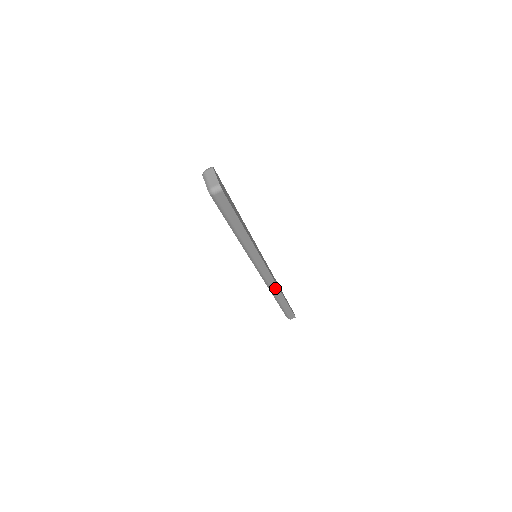
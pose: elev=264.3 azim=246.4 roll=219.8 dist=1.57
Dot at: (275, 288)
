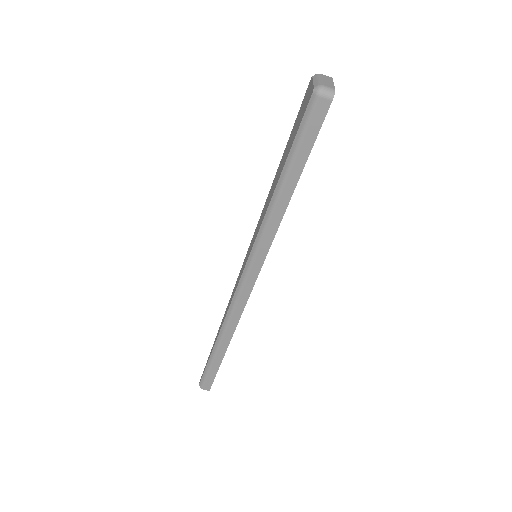
Dot at: (233, 323)
